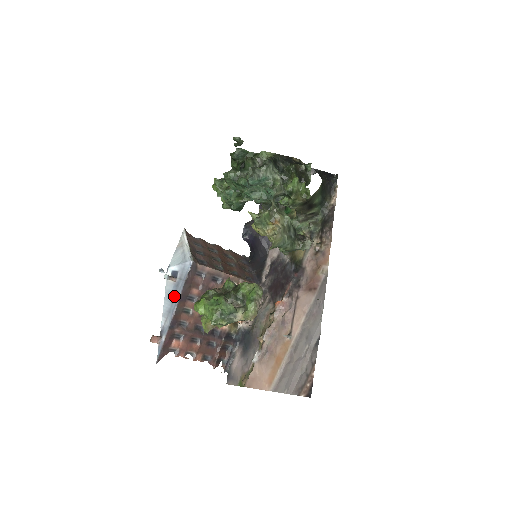
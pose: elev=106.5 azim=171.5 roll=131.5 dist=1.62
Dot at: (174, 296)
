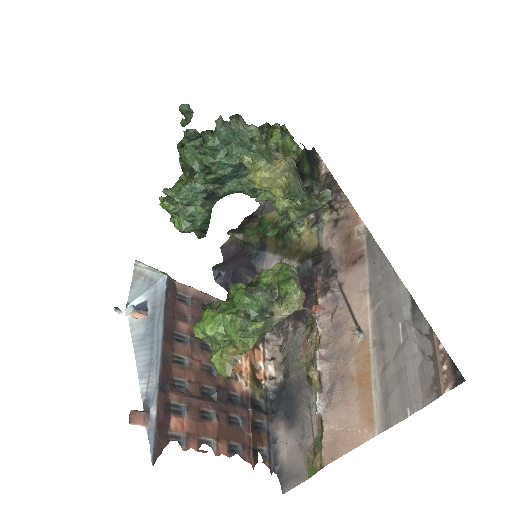
Dot at: (151, 337)
